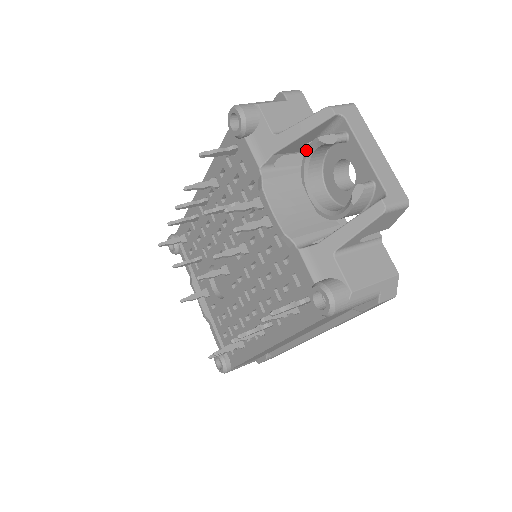
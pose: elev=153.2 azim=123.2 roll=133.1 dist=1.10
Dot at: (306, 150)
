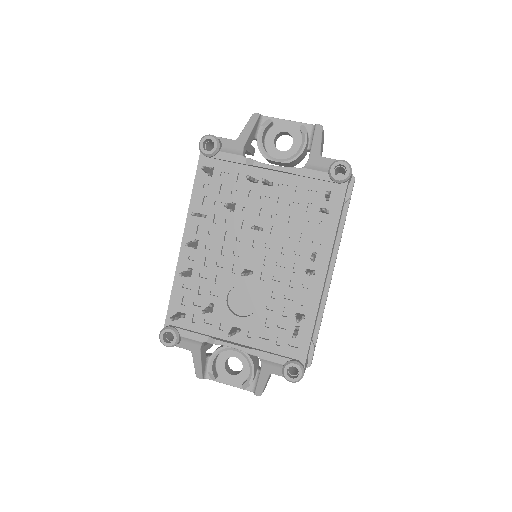
Dot at: (257, 139)
